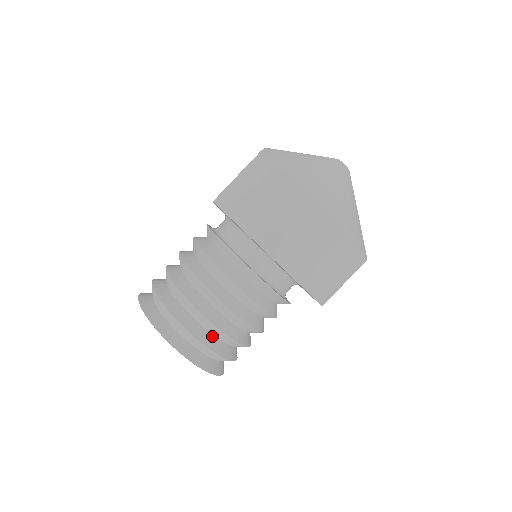
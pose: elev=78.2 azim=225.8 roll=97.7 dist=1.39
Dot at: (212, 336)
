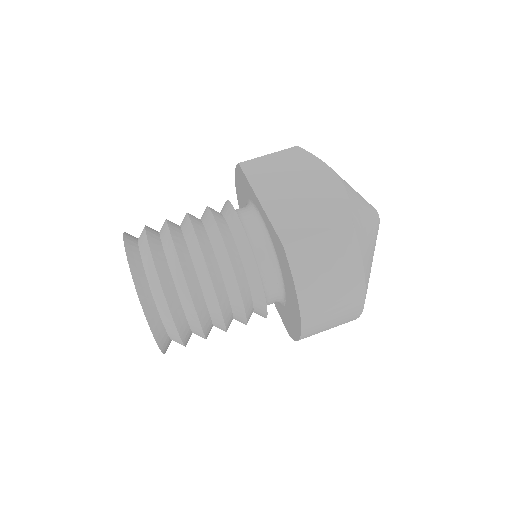
Dot at: (190, 332)
